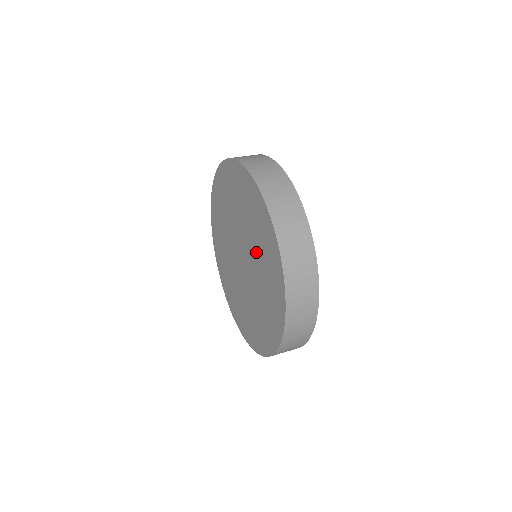
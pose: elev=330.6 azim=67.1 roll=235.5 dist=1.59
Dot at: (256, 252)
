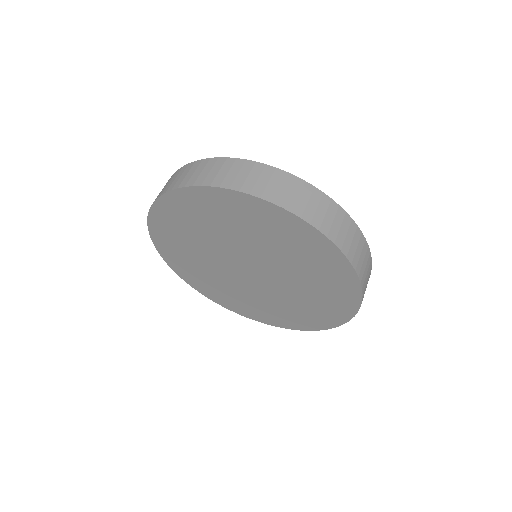
Dot at: (289, 264)
